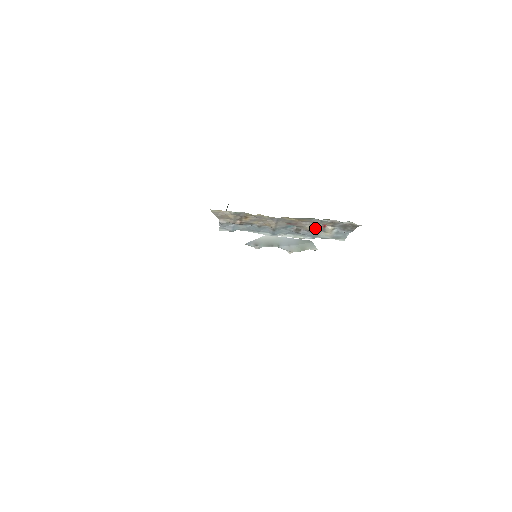
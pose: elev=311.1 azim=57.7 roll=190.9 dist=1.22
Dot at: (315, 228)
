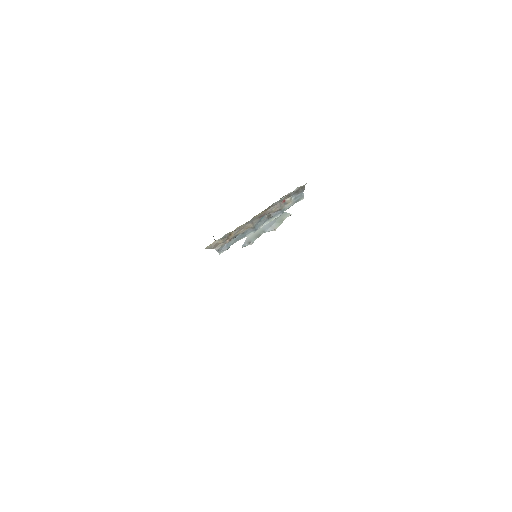
Dot at: (279, 207)
